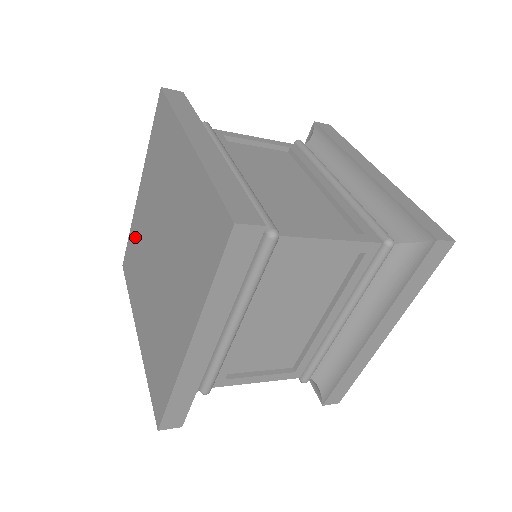
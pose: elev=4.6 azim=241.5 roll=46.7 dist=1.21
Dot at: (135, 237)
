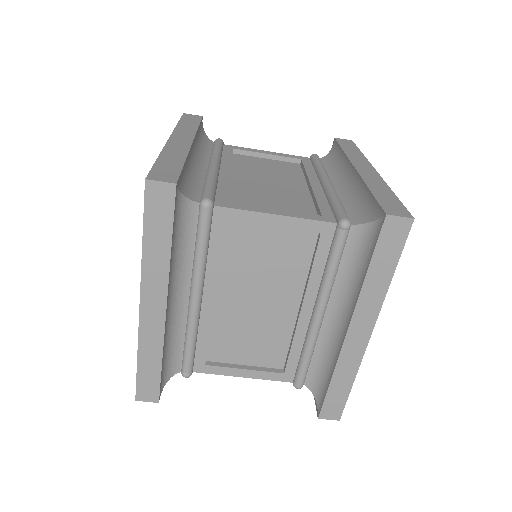
Dot at: occluded
